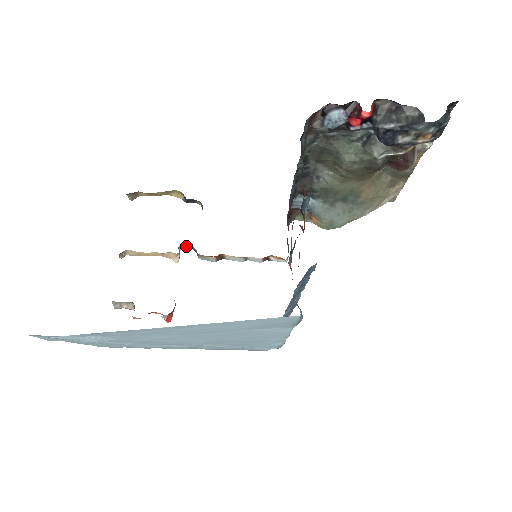
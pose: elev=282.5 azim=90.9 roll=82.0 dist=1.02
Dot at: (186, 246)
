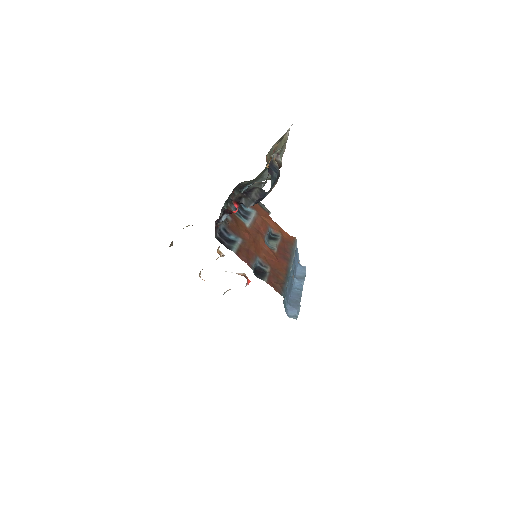
Dot at: (219, 246)
